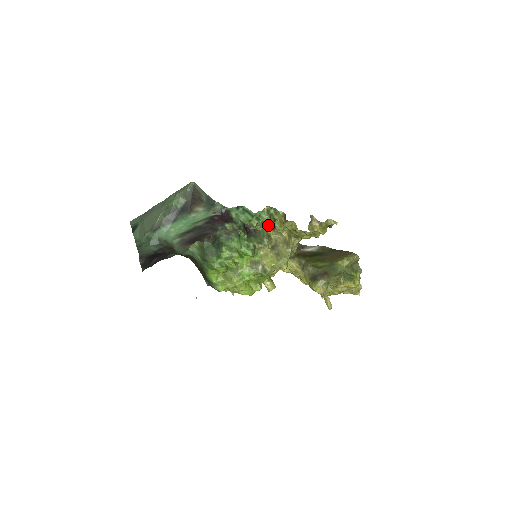
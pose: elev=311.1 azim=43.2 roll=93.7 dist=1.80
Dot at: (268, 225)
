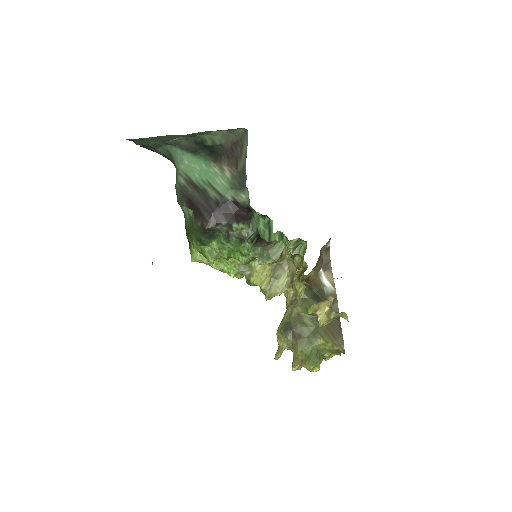
Dot at: occluded
